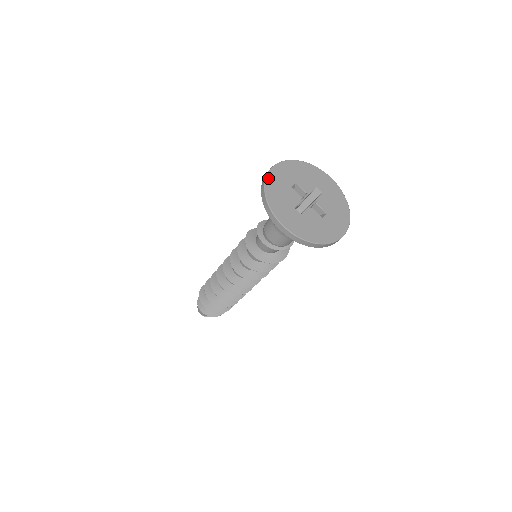
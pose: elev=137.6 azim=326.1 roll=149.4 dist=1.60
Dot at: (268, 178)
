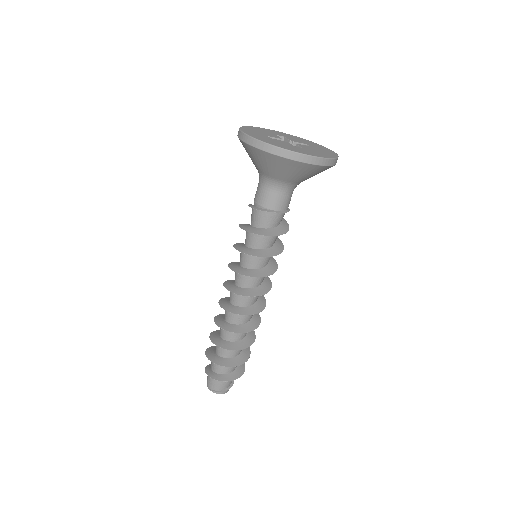
Dot at: (256, 127)
